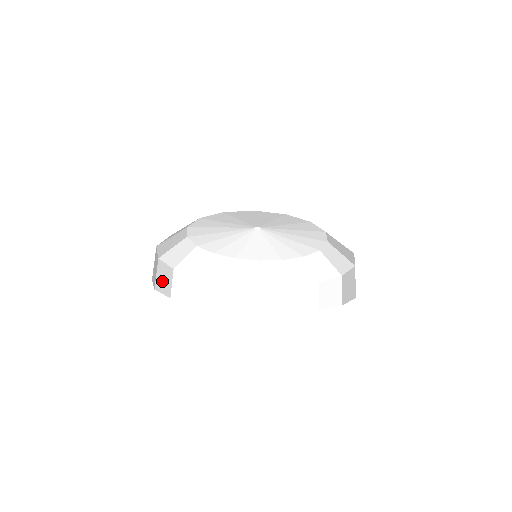
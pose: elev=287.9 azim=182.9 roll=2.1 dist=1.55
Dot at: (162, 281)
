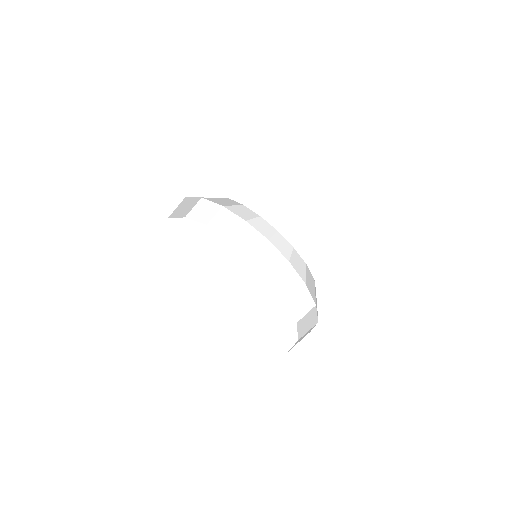
Dot at: (181, 210)
